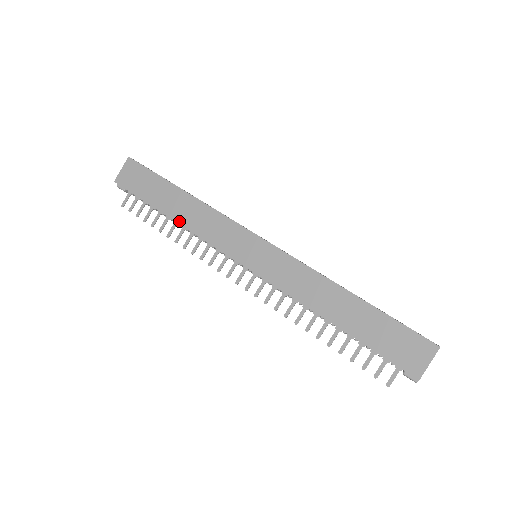
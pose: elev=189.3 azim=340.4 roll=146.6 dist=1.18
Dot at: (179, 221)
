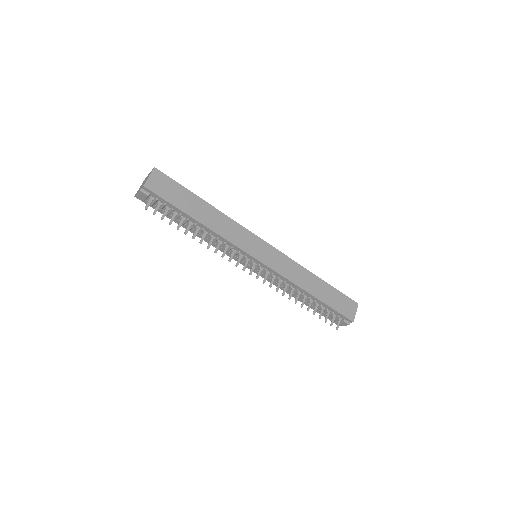
Dot at: (209, 227)
